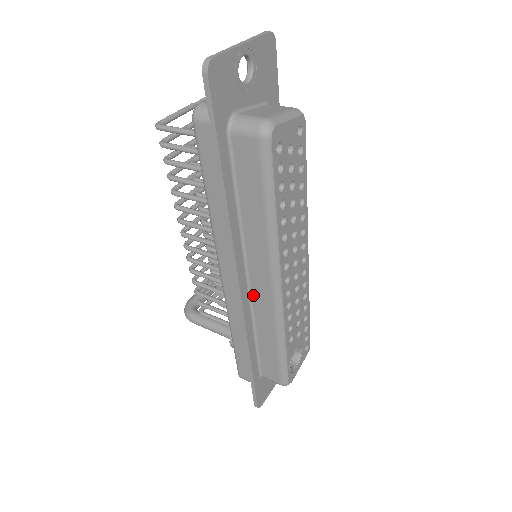
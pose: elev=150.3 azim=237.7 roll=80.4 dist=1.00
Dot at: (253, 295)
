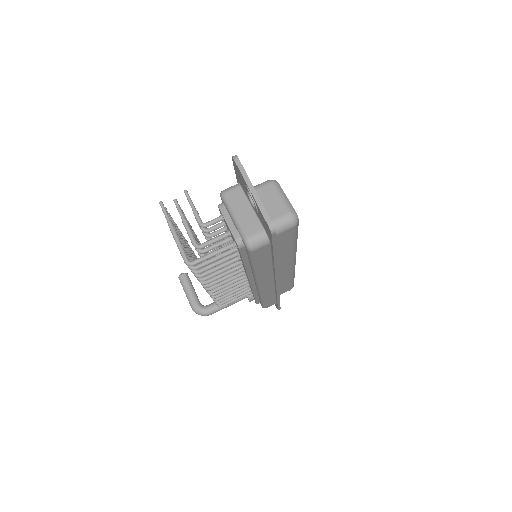
Dot at: occluded
